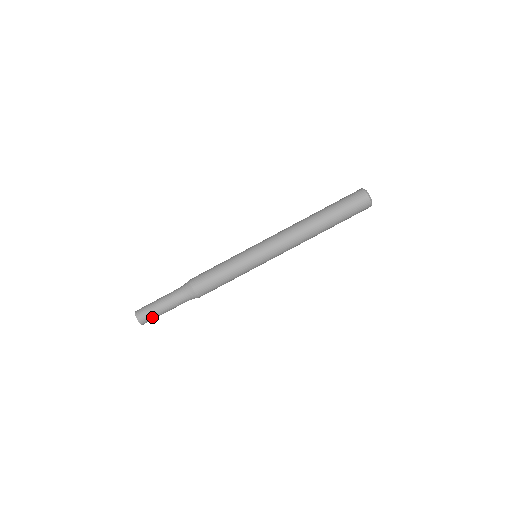
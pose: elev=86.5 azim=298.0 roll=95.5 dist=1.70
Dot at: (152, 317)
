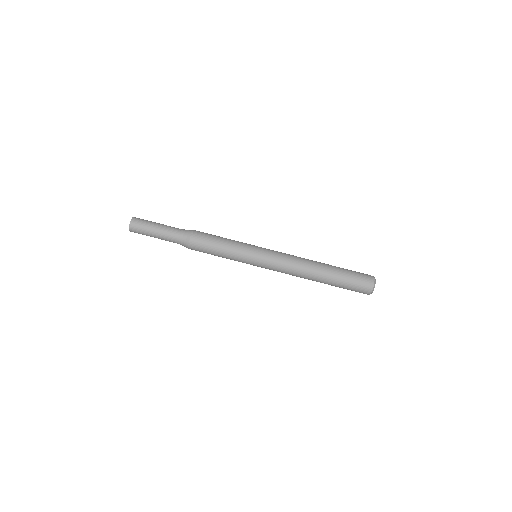
Dot at: (142, 234)
